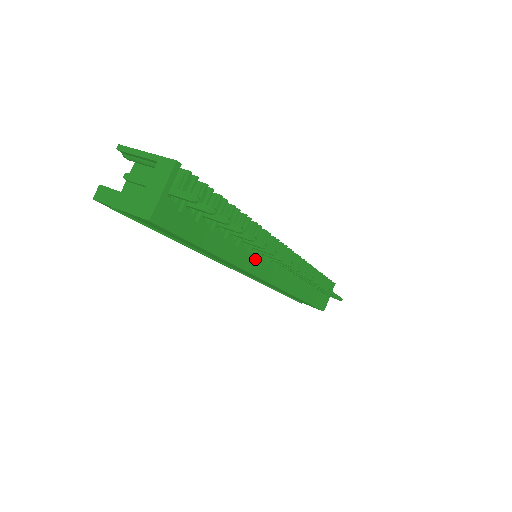
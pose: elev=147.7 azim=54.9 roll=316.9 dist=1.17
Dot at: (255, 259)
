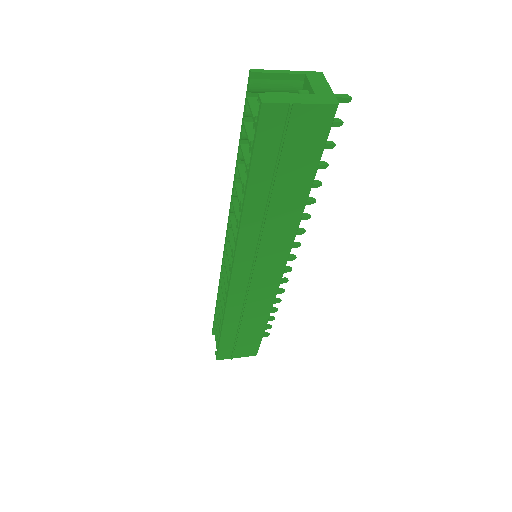
Dot at: occluded
